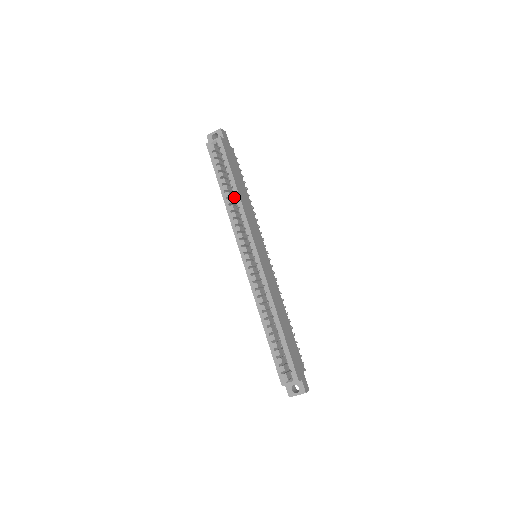
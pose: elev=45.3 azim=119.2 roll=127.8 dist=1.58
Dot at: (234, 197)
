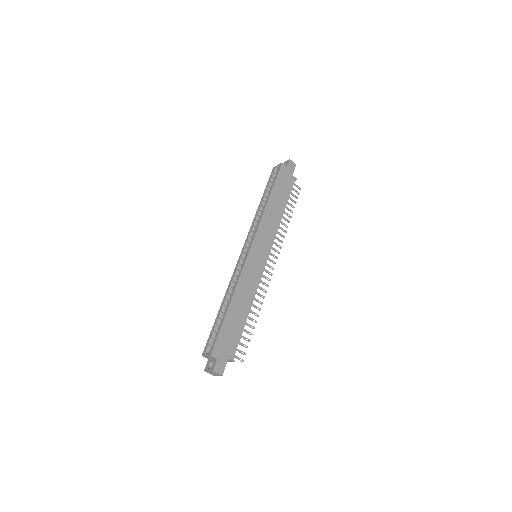
Dot at: (264, 206)
